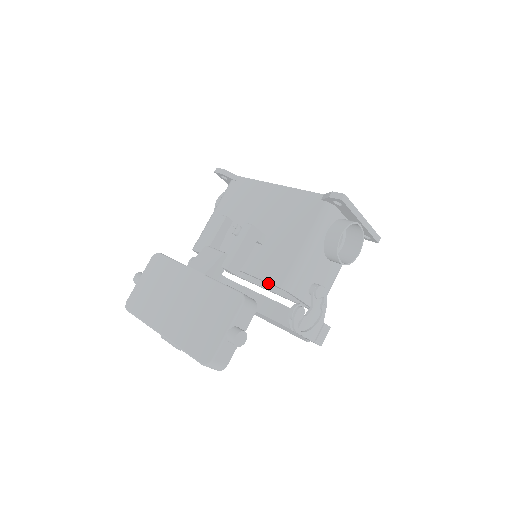
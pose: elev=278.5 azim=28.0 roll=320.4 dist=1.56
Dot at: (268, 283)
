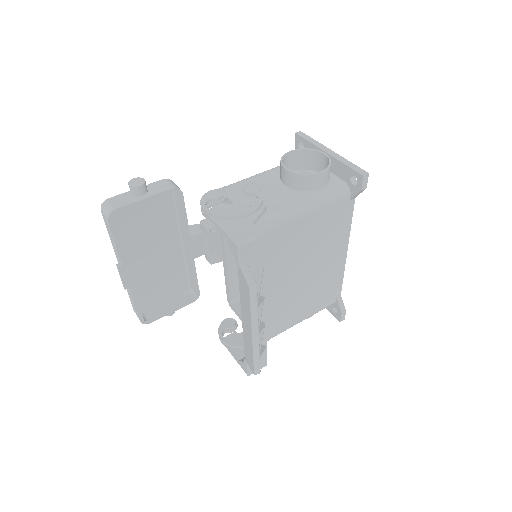
Dot at: occluded
